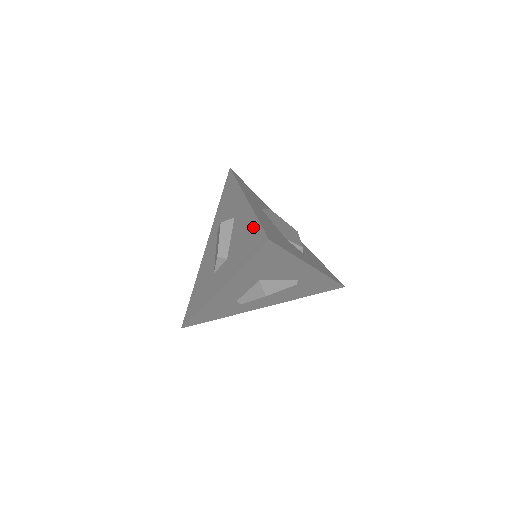
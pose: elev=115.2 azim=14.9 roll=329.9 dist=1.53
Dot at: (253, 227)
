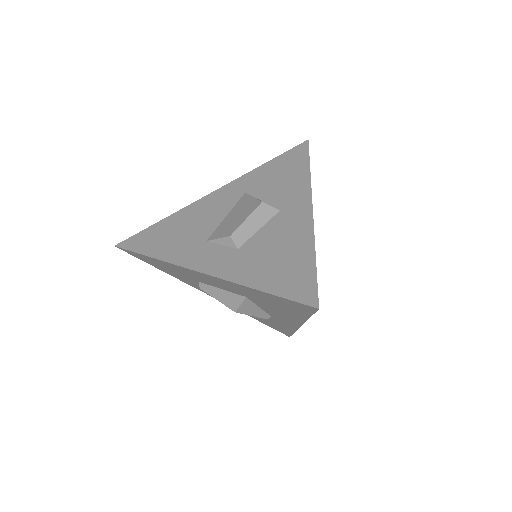
Dot at: (303, 261)
